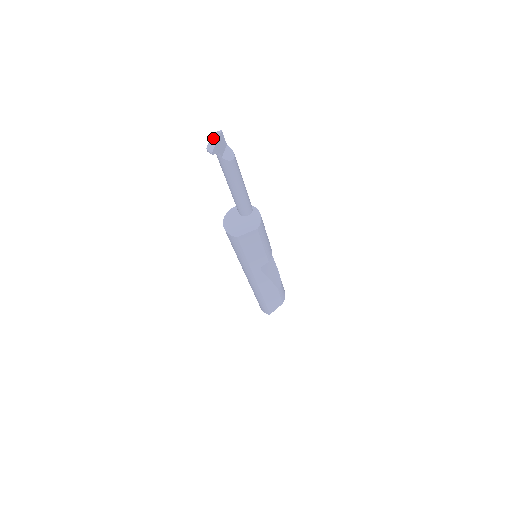
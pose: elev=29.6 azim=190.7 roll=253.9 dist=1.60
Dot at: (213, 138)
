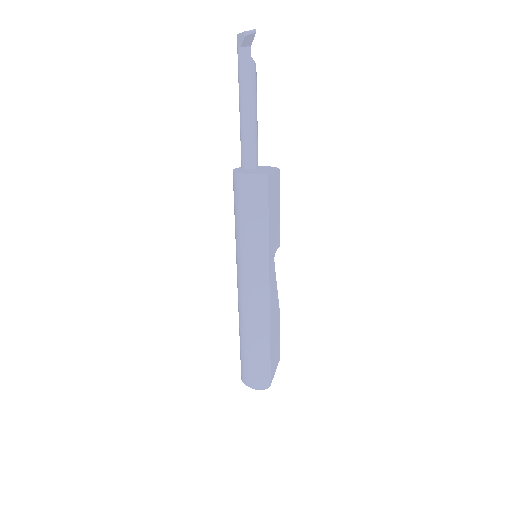
Dot at: (241, 33)
